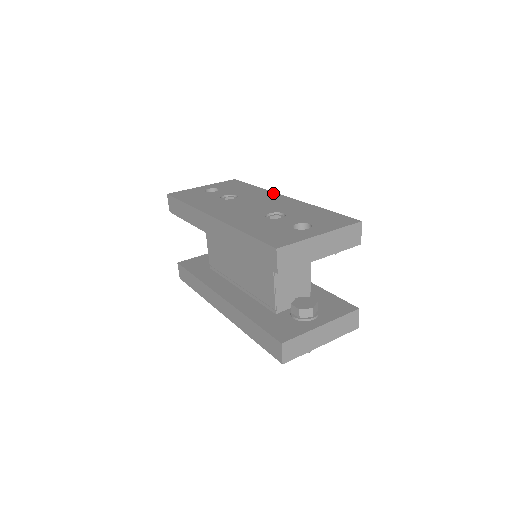
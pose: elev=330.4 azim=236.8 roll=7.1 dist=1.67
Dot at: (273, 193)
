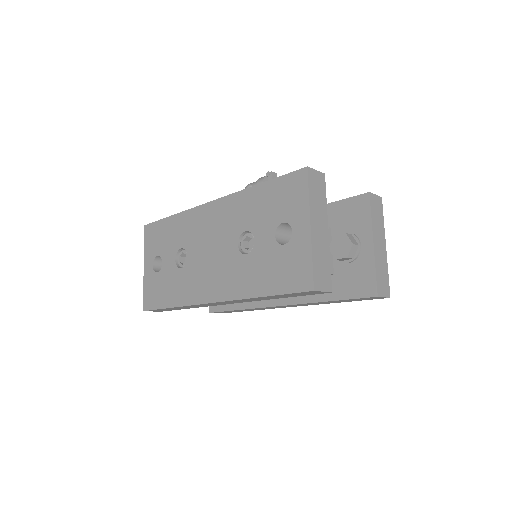
Dot at: (196, 210)
